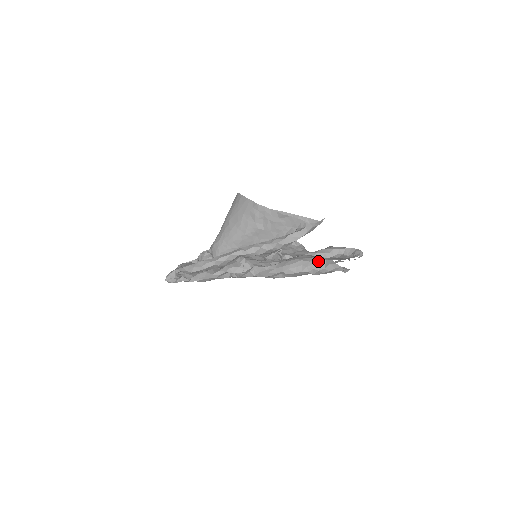
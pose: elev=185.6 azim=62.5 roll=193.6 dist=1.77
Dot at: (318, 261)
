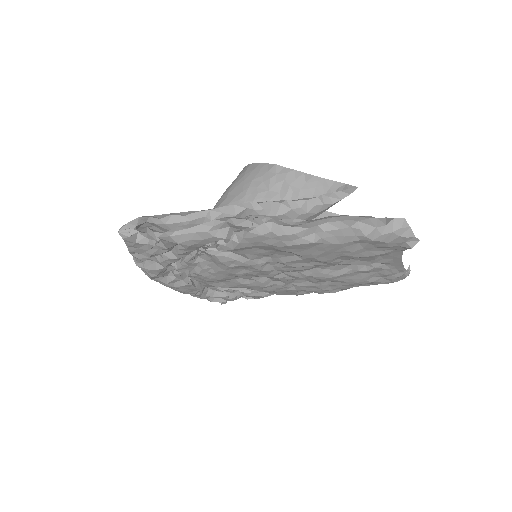
Dot at: (374, 217)
